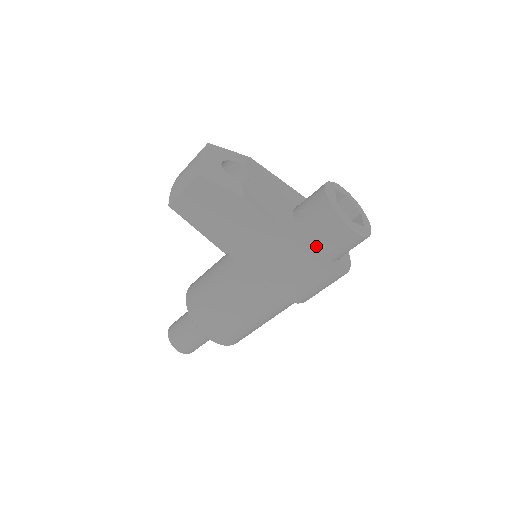
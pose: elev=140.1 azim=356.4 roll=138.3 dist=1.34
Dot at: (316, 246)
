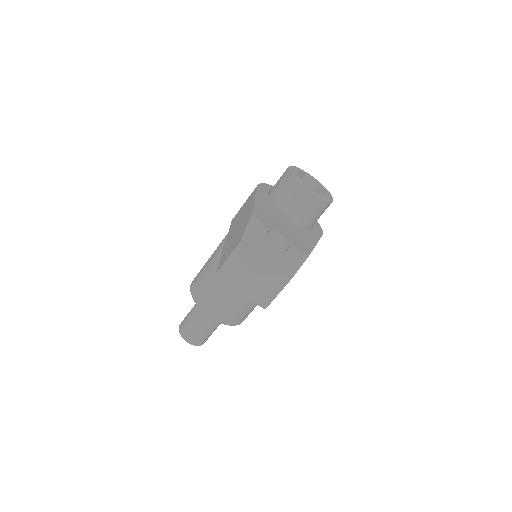
Dot at: occluded
